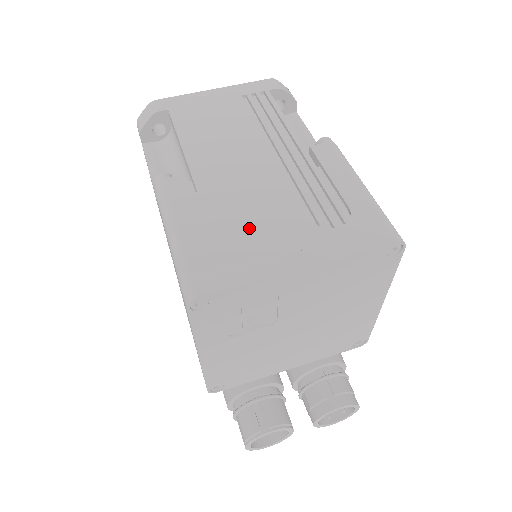
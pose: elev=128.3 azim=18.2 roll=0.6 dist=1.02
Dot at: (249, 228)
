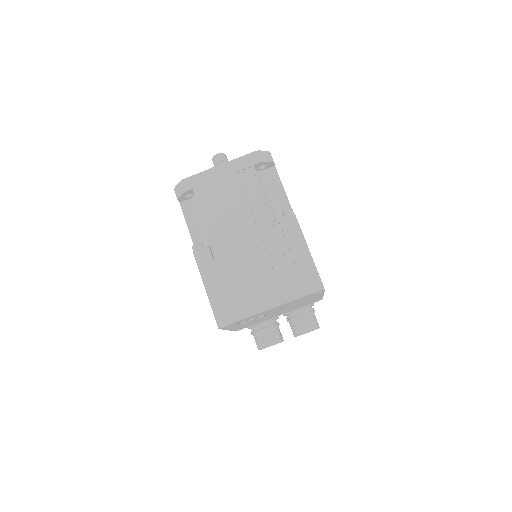
Dot at: (245, 284)
